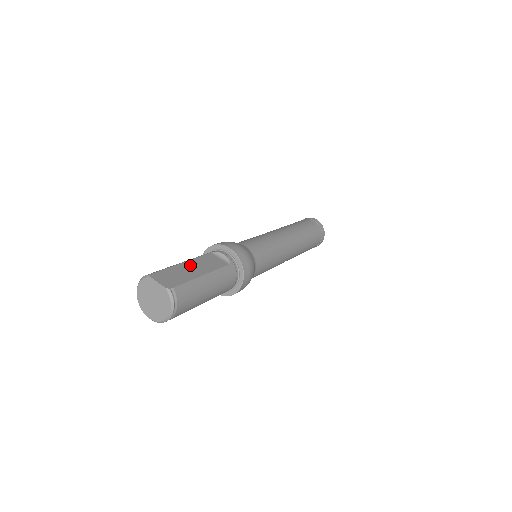
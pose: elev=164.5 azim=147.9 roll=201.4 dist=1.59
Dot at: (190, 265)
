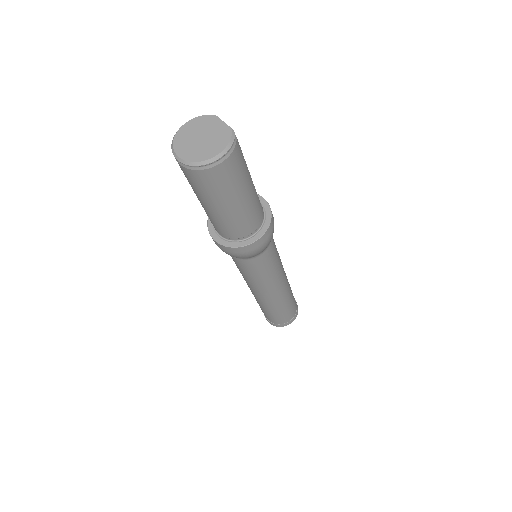
Dot at: occluded
